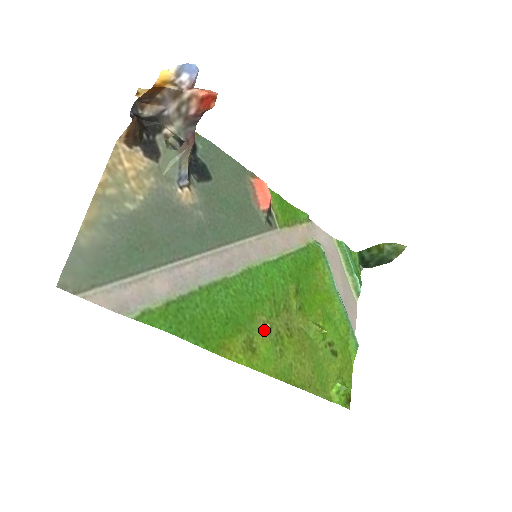
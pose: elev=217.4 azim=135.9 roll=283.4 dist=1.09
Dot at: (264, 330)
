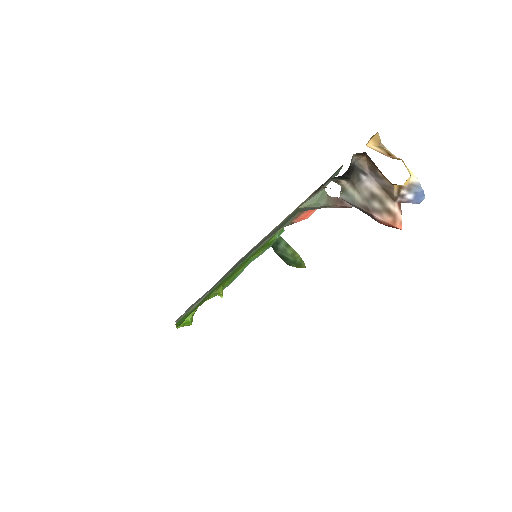
Dot at: occluded
